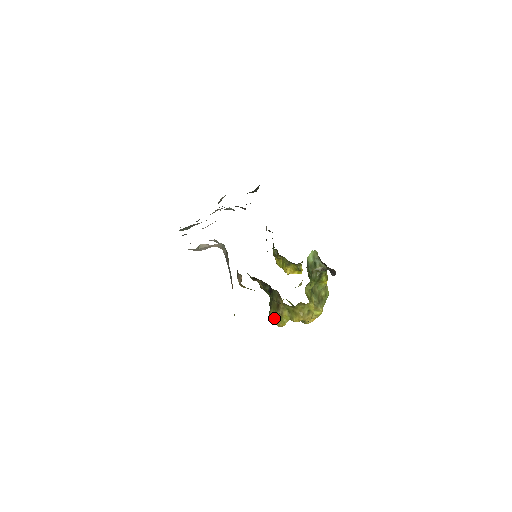
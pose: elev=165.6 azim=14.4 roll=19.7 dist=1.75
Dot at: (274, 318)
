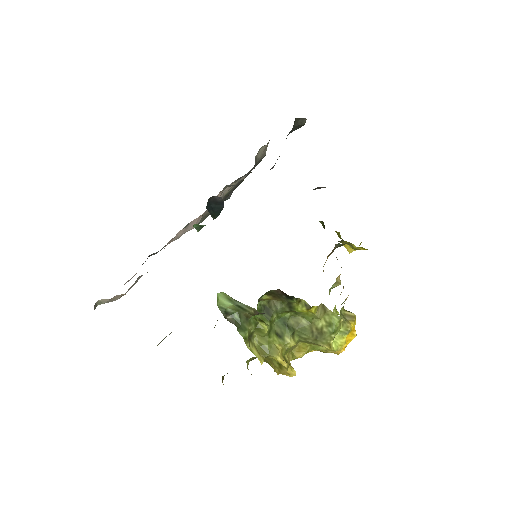
Dot at: occluded
